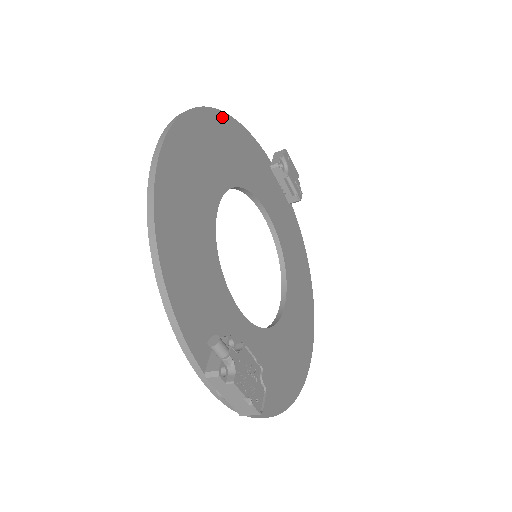
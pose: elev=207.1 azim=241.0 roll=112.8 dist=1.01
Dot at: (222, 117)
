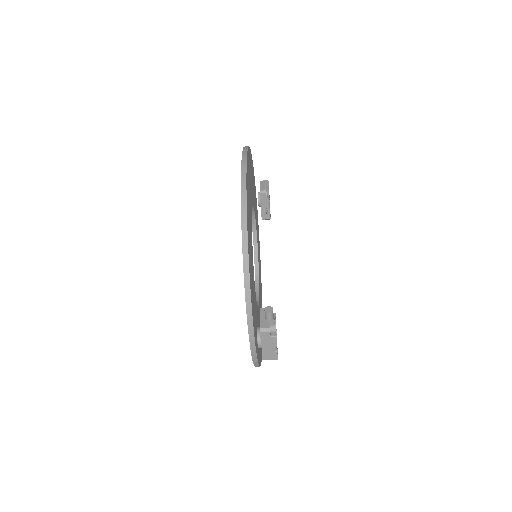
Dot at: (250, 153)
